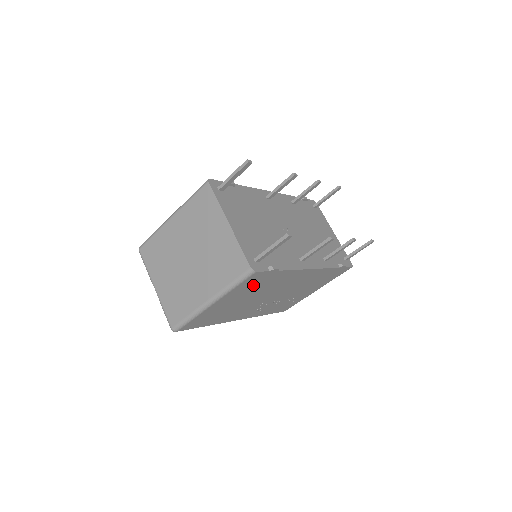
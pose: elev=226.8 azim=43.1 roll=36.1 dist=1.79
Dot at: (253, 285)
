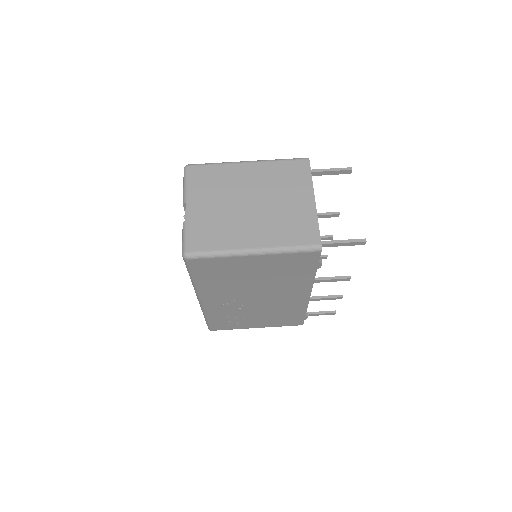
Dot at: (289, 266)
